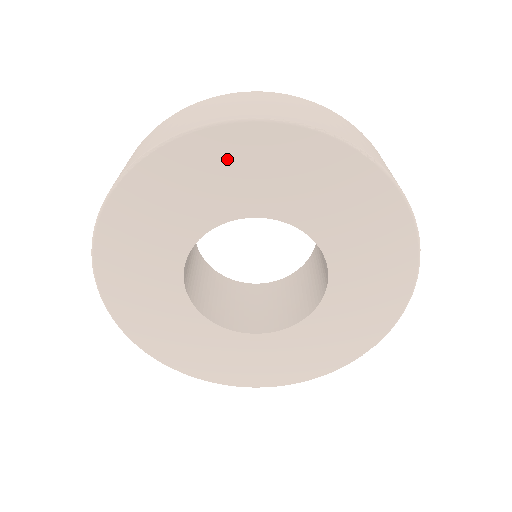
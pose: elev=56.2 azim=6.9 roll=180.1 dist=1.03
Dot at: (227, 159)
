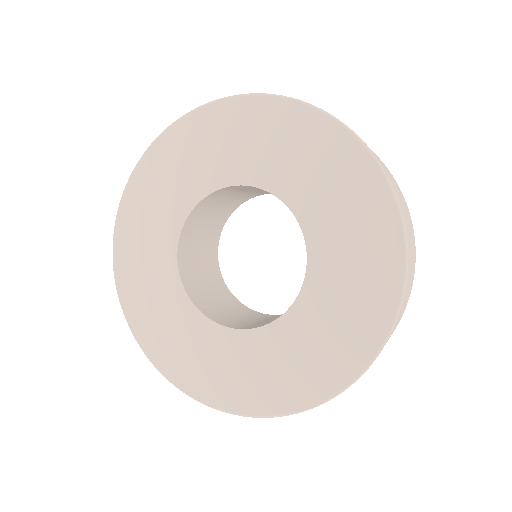
Dot at: (284, 131)
